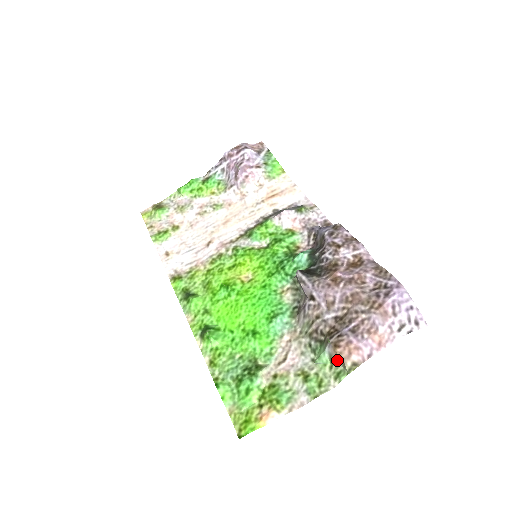
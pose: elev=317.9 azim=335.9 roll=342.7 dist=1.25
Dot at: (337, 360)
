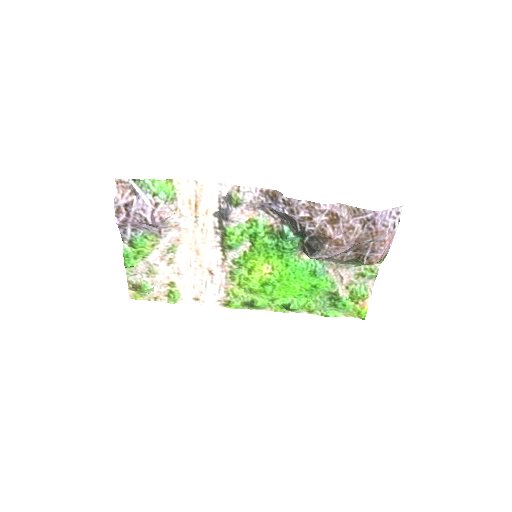
Dot at: occluded
